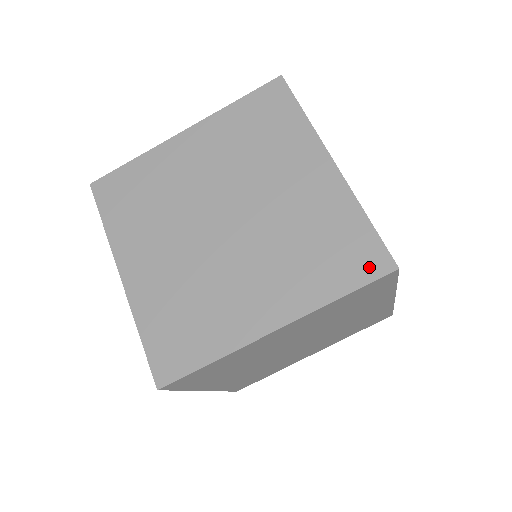
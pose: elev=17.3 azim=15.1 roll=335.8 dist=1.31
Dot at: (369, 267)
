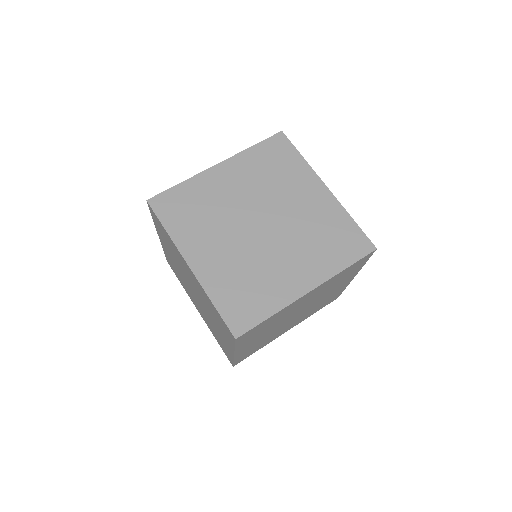
Dot at: (360, 249)
